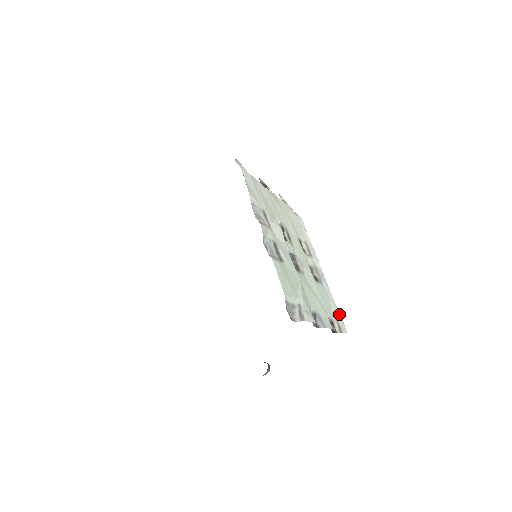
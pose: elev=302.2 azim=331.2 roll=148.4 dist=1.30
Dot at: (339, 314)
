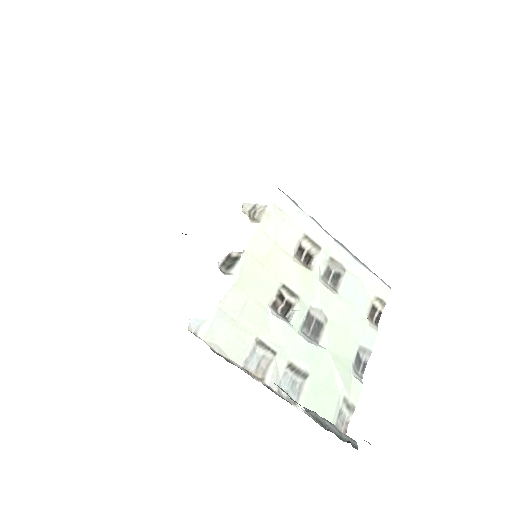
Dot at: (375, 279)
